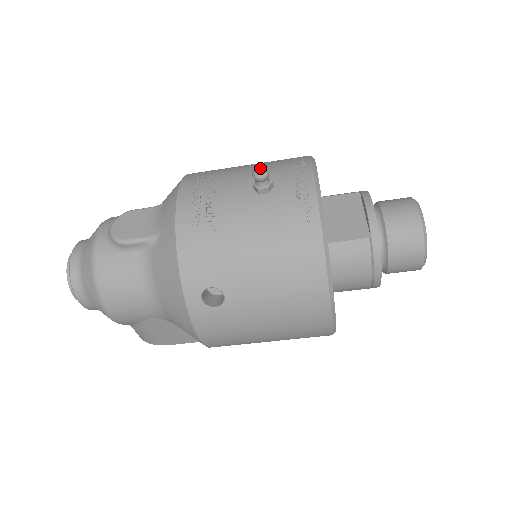
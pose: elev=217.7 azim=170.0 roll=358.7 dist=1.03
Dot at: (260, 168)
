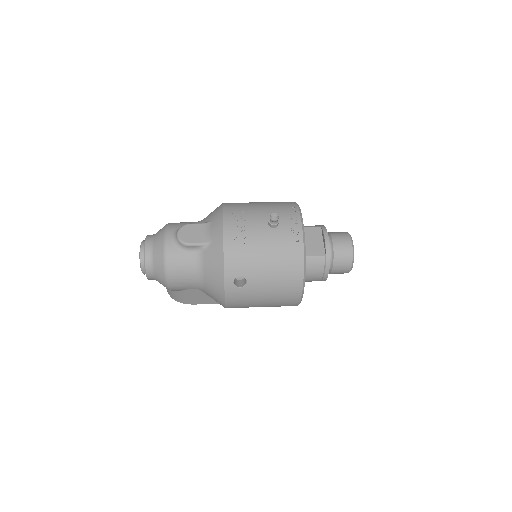
Dot at: (275, 215)
